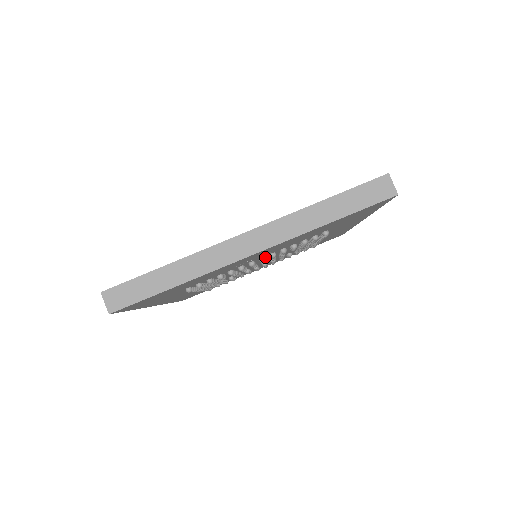
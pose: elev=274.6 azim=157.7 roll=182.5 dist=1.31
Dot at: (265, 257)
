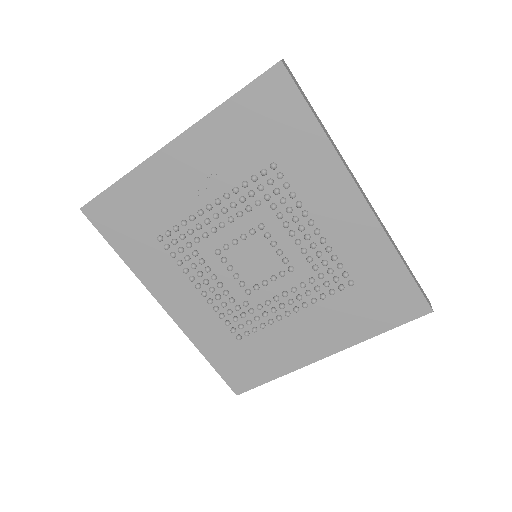
Dot at: (233, 216)
